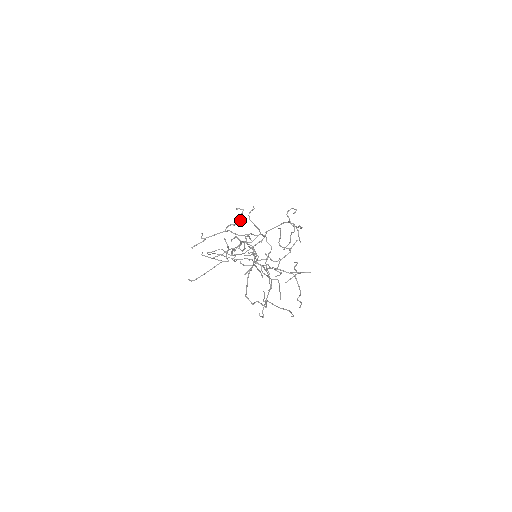
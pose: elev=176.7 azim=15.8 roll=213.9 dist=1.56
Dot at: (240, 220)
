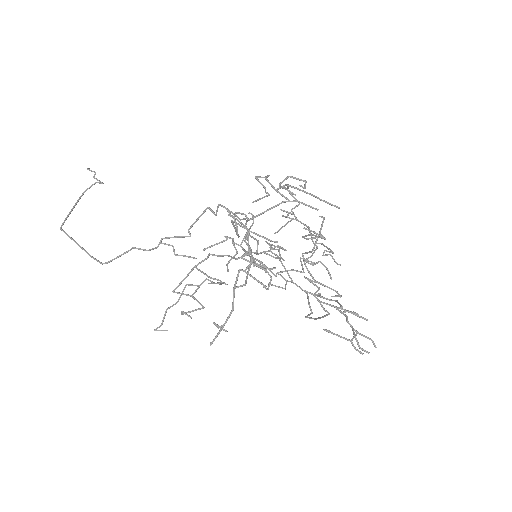
Dot at: occluded
